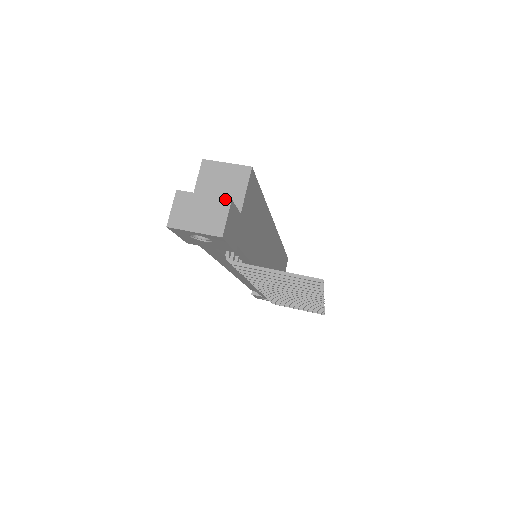
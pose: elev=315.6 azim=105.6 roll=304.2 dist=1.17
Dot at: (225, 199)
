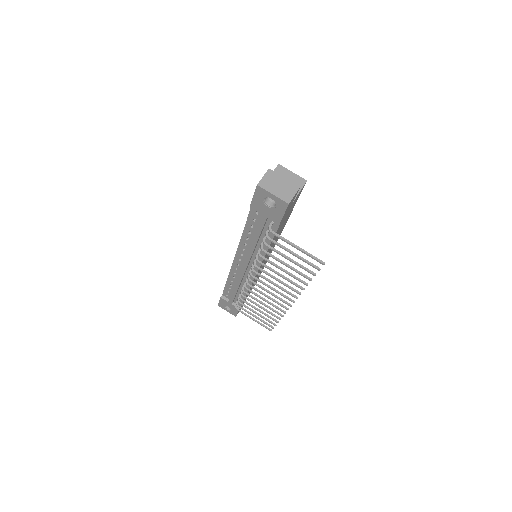
Dot at: (296, 185)
